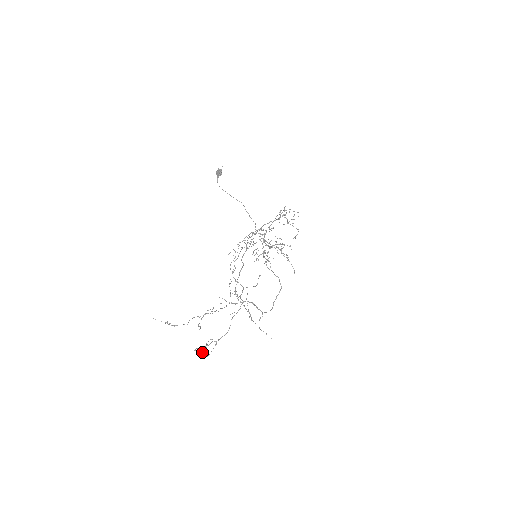
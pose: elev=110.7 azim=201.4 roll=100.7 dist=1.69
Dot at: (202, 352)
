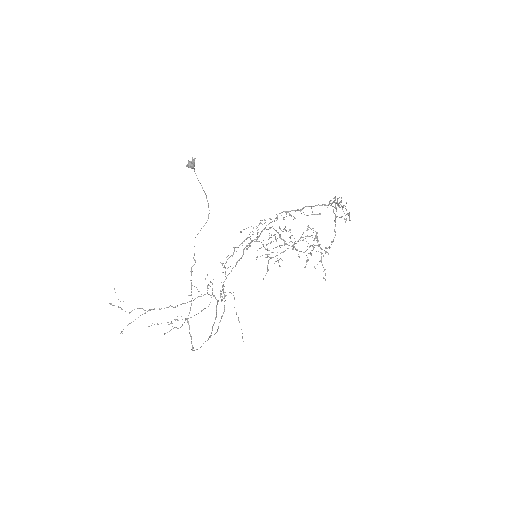
Dot at: occluded
